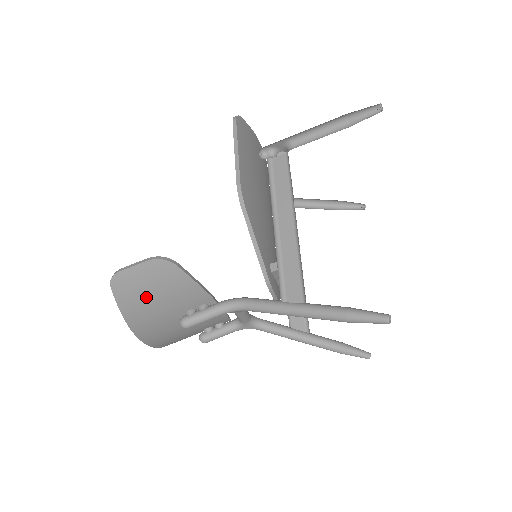
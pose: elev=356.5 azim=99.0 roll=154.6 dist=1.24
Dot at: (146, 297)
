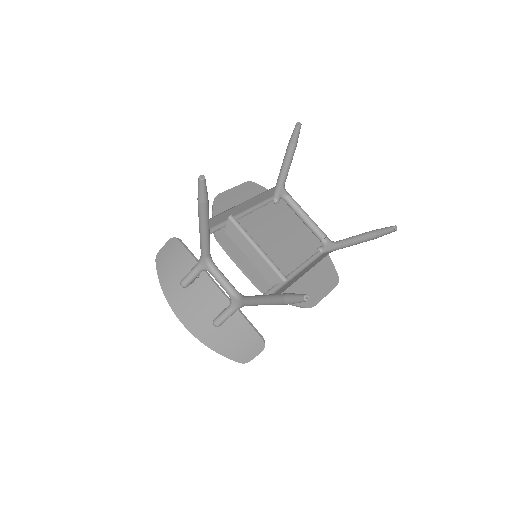
Dot at: (168, 266)
